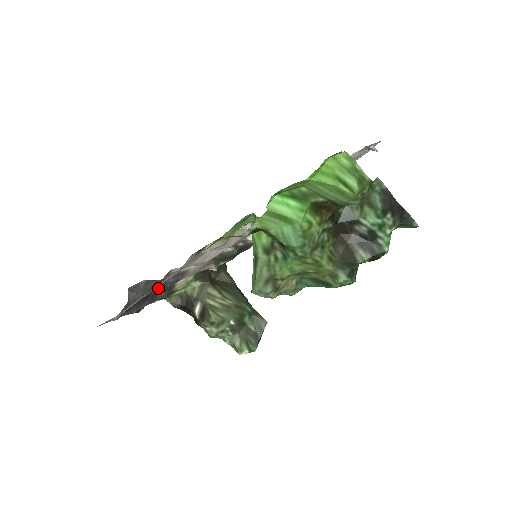
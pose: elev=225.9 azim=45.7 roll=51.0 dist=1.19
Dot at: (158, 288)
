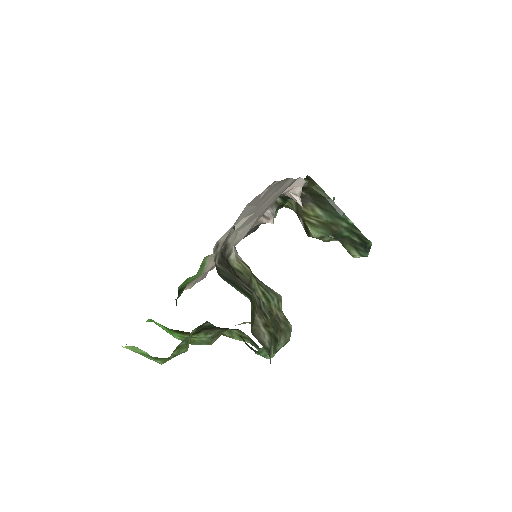
Dot at: occluded
